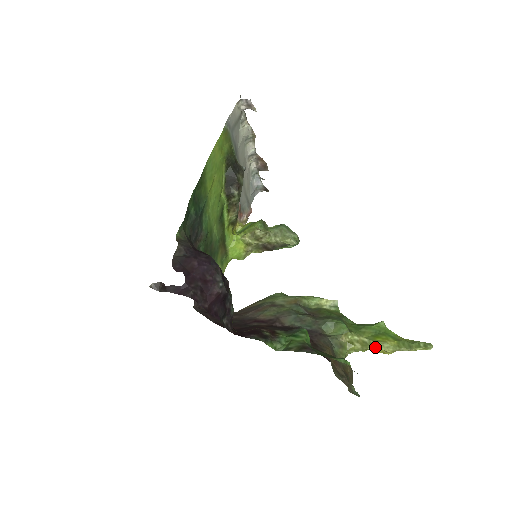
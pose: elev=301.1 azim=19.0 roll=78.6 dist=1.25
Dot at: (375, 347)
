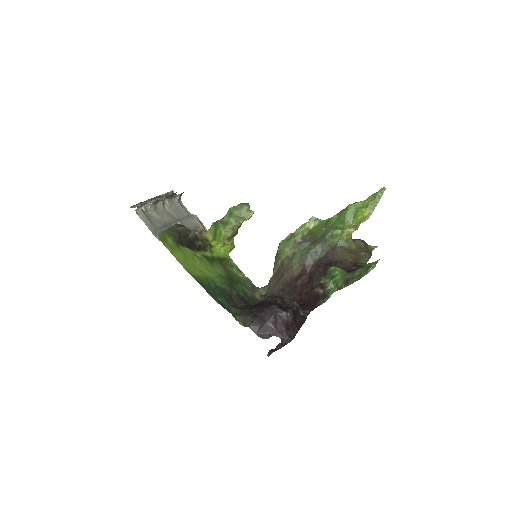
Dot at: occluded
